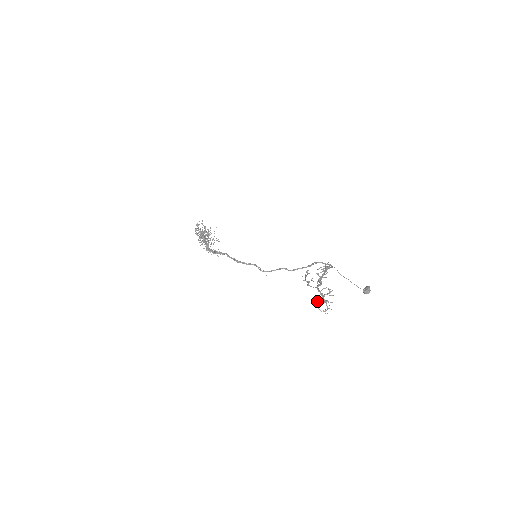
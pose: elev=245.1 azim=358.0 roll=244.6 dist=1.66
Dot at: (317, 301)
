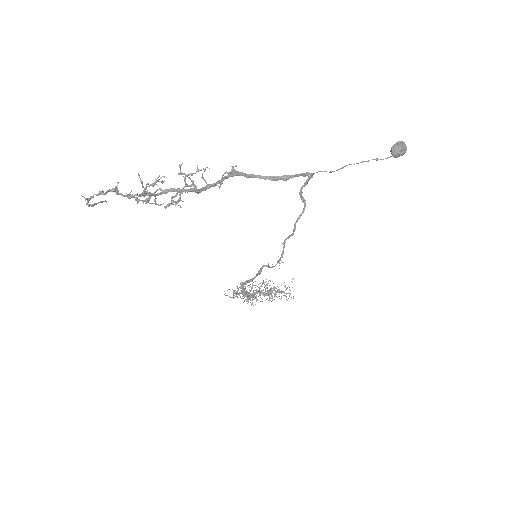
Dot at: (101, 201)
